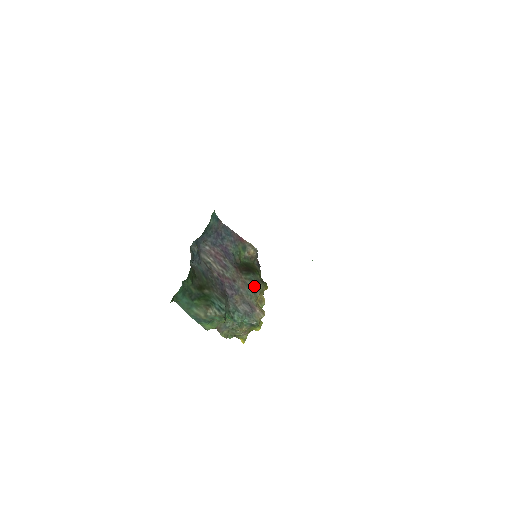
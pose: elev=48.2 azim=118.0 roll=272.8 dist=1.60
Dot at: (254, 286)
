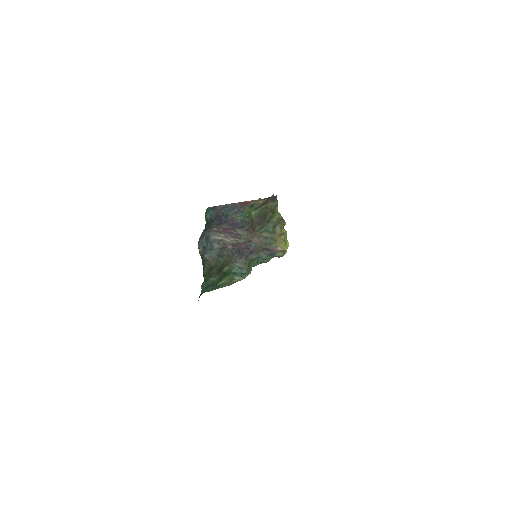
Dot at: (270, 235)
